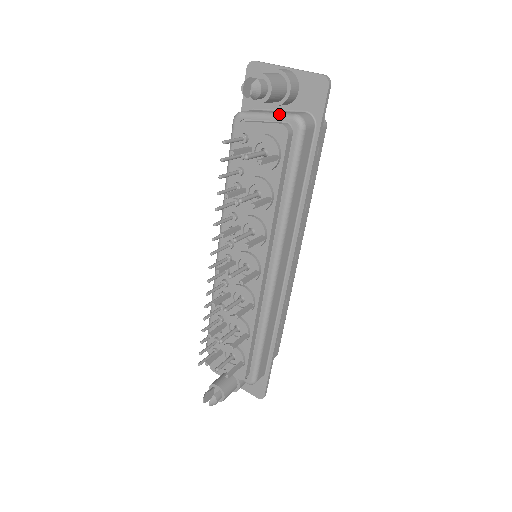
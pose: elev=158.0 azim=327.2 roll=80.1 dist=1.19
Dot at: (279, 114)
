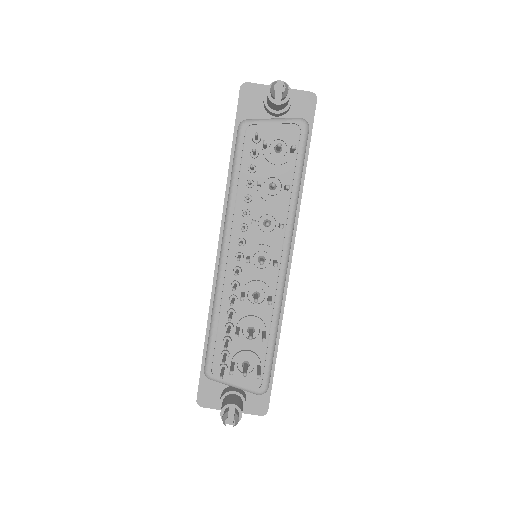
Dot at: (285, 118)
